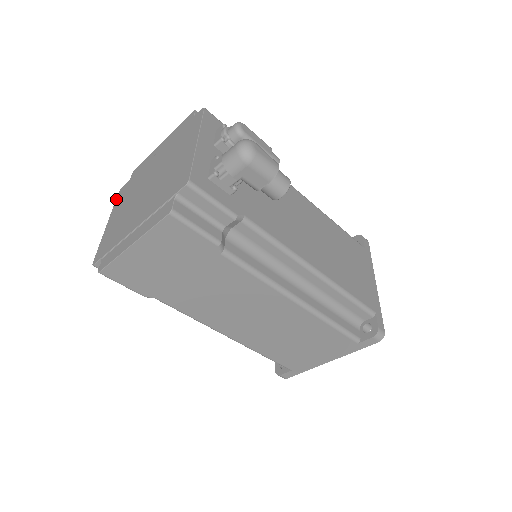
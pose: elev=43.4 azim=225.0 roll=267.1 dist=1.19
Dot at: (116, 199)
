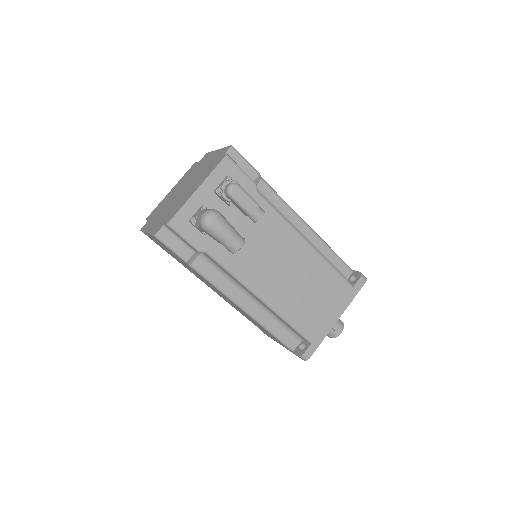
Dot at: (187, 171)
